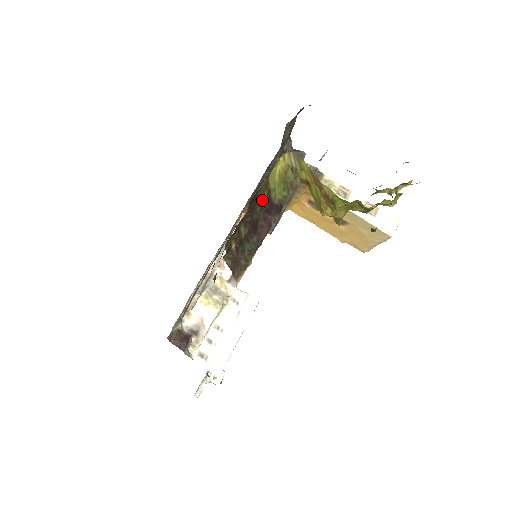
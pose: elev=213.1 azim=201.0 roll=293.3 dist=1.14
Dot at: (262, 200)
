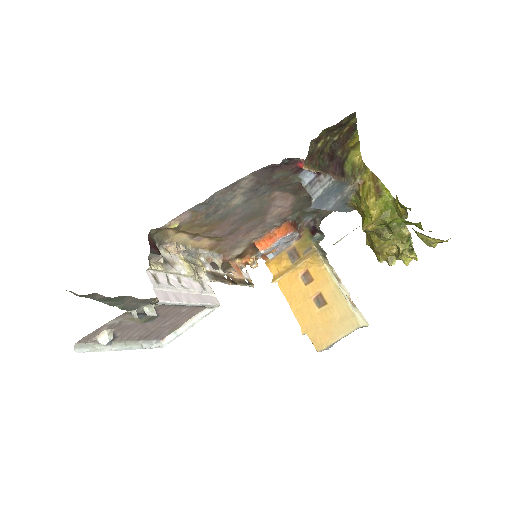
Dot at: (343, 152)
